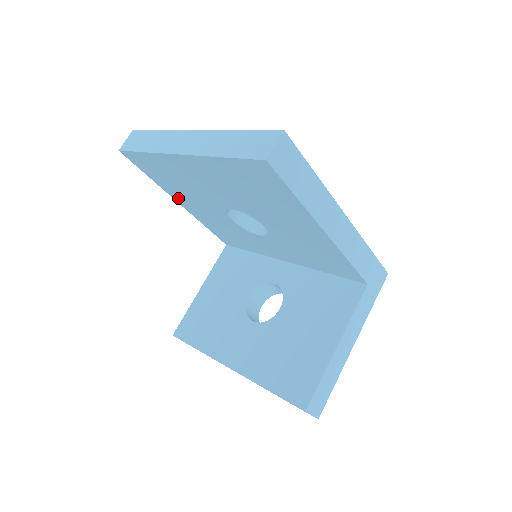
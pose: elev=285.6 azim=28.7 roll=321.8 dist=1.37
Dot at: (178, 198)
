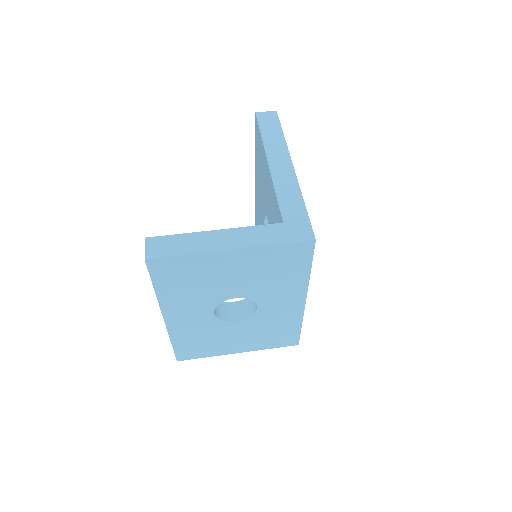
Dot at: occluded
